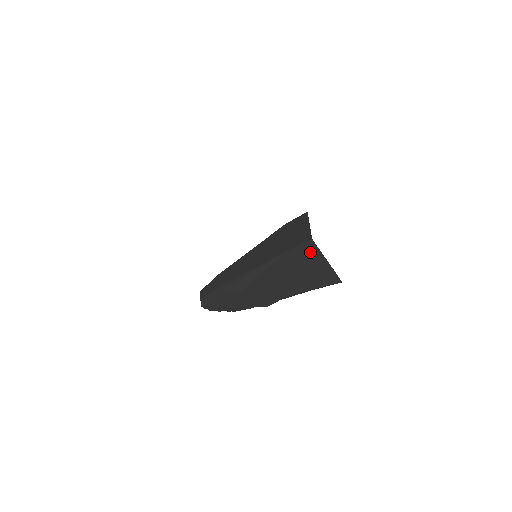
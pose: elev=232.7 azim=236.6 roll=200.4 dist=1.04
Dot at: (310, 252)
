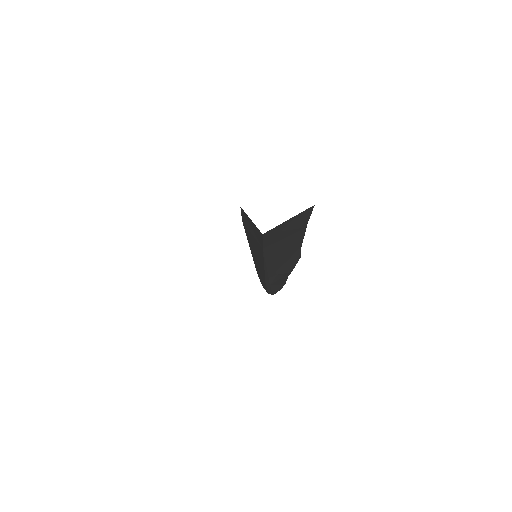
Dot at: (273, 233)
